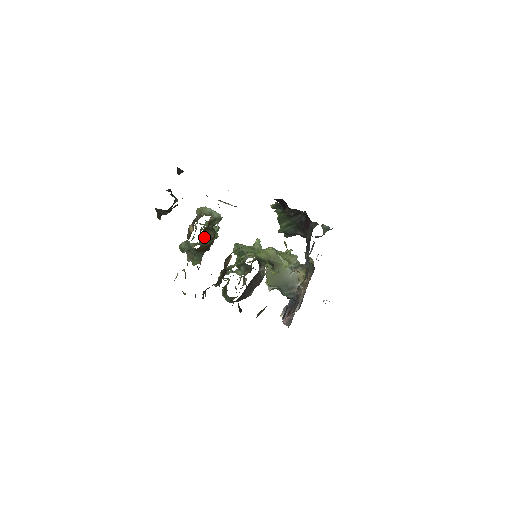
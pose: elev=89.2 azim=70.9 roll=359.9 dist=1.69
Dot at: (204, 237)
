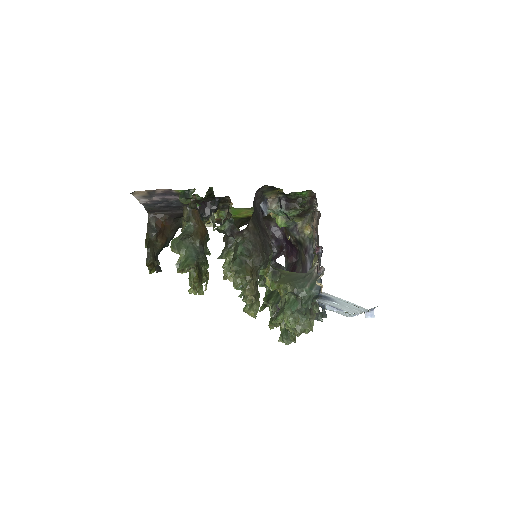
Dot at: occluded
